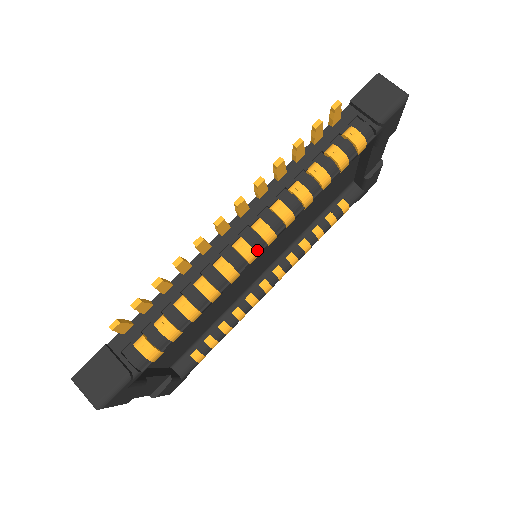
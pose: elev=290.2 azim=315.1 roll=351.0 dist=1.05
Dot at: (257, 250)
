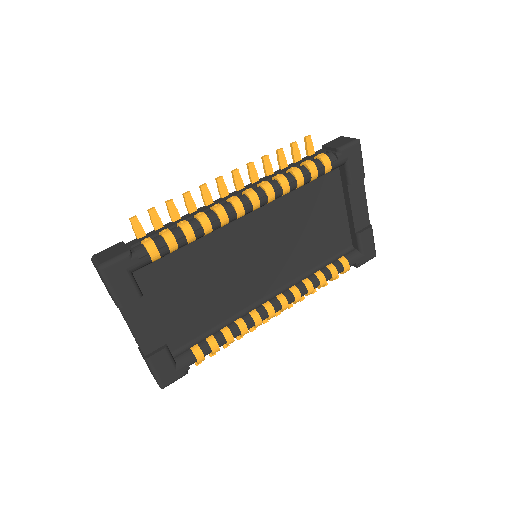
Dot at: (243, 204)
